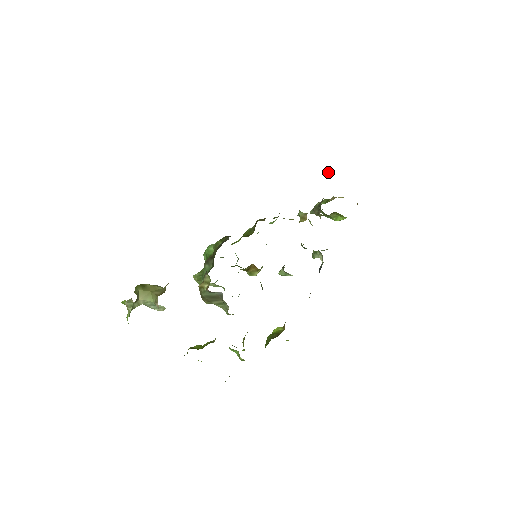
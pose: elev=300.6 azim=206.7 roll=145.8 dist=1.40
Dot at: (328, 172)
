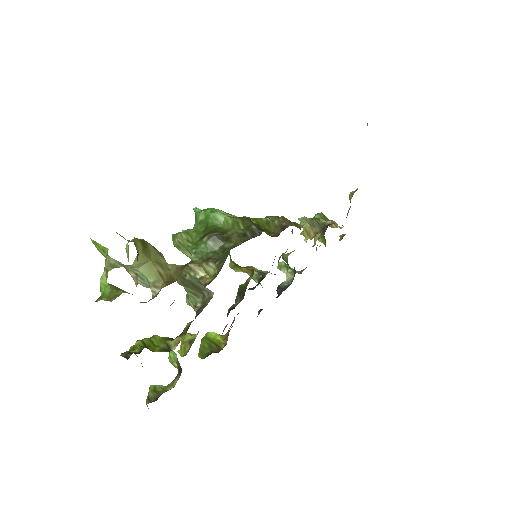
Dot at: occluded
